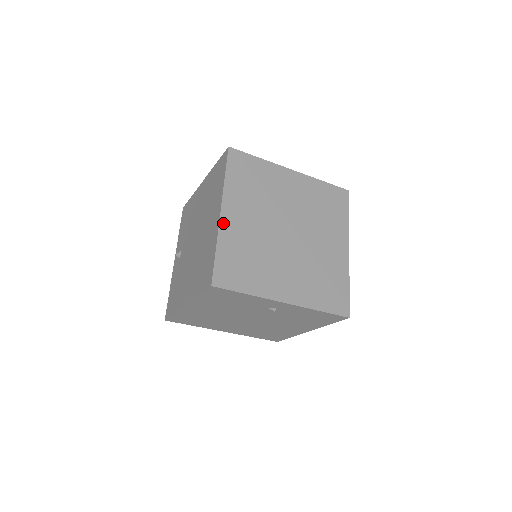
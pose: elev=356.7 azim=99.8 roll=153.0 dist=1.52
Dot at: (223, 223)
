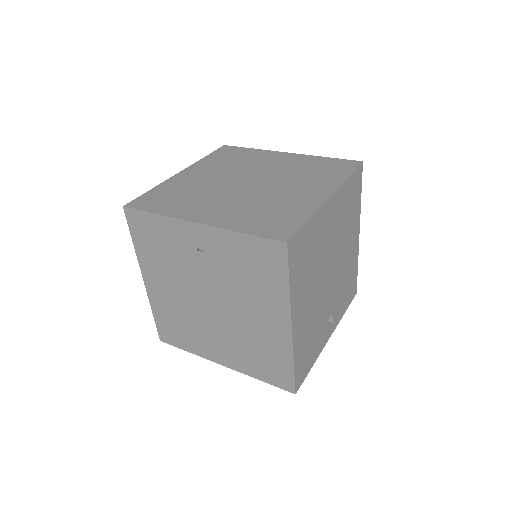
Dot at: (176, 177)
